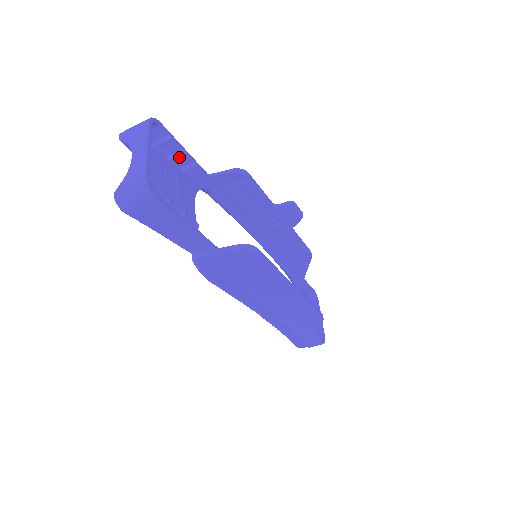
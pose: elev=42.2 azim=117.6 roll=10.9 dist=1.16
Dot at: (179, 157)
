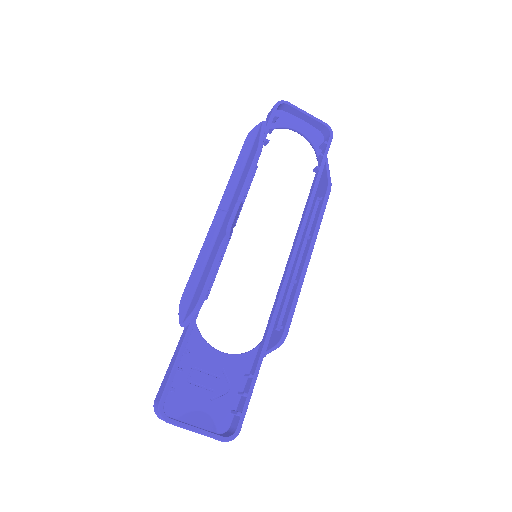
Dot at: (181, 370)
